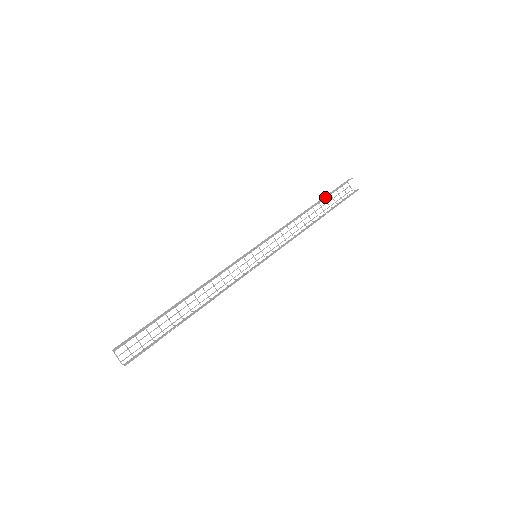
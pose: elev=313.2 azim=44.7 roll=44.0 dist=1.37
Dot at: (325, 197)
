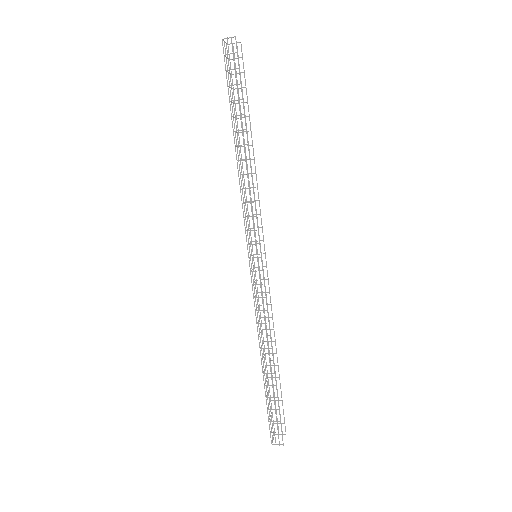
Dot at: (244, 110)
